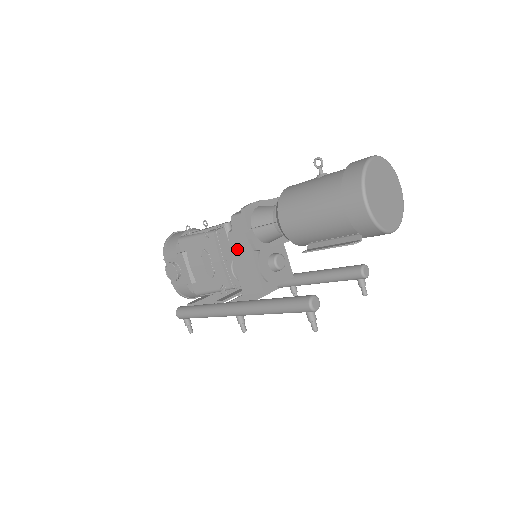
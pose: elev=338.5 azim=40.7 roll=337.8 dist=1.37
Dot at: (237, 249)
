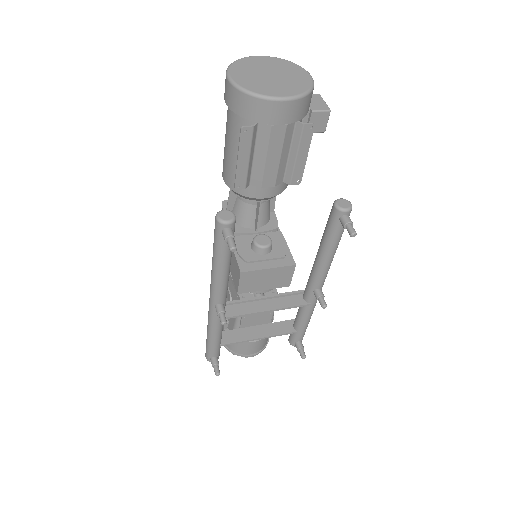
Dot at: occluded
